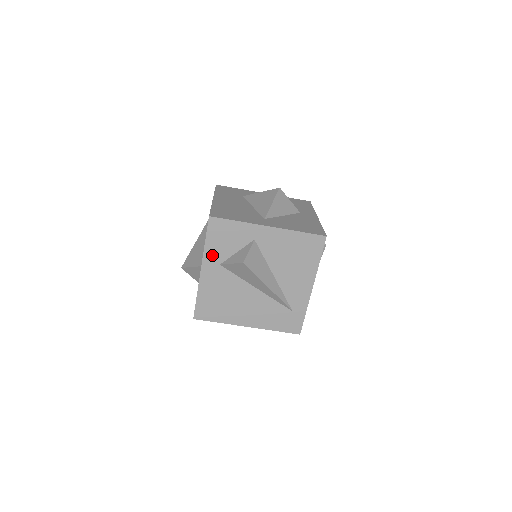
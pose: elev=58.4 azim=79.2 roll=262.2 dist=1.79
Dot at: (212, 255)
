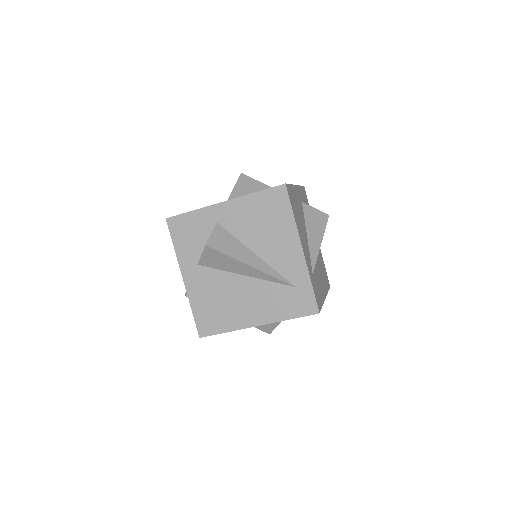
Dot at: (186, 258)
